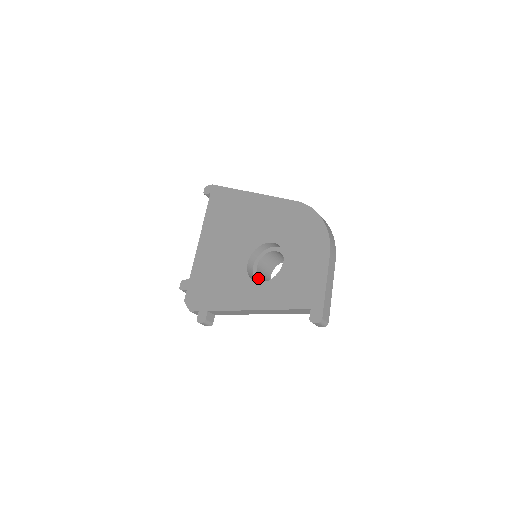
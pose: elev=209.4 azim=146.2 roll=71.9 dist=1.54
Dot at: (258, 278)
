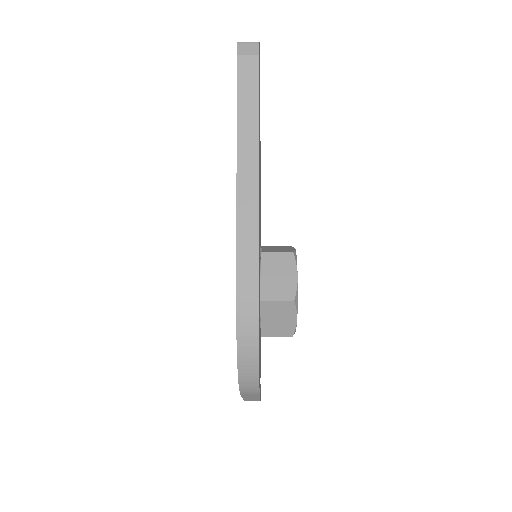
Dot at: occluded
